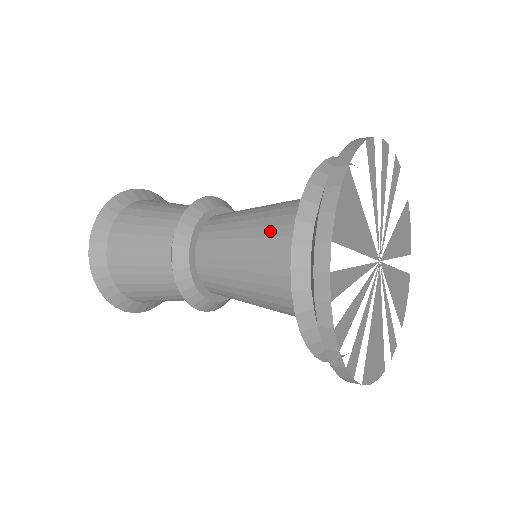
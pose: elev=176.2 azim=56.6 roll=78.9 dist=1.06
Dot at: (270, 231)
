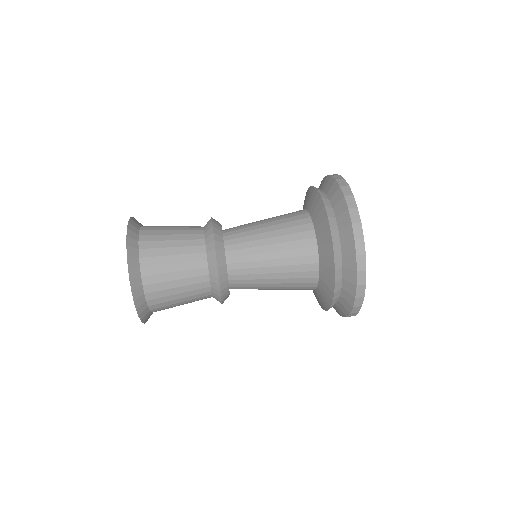
Dot at: (295, 269)
